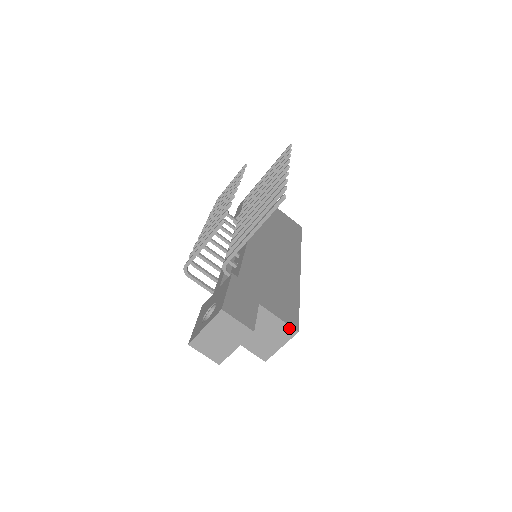
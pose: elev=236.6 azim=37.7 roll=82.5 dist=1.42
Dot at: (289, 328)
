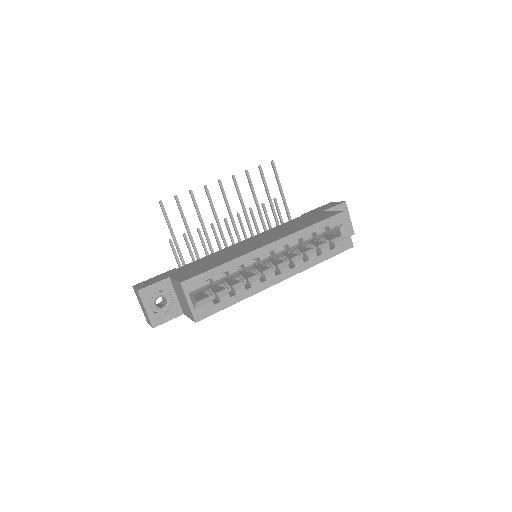
Dot at: (179, 284)
